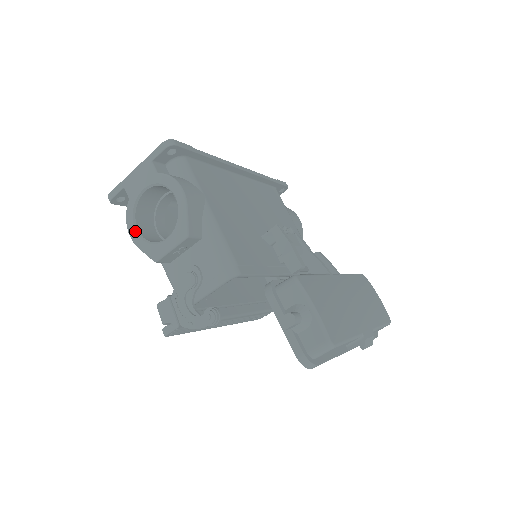
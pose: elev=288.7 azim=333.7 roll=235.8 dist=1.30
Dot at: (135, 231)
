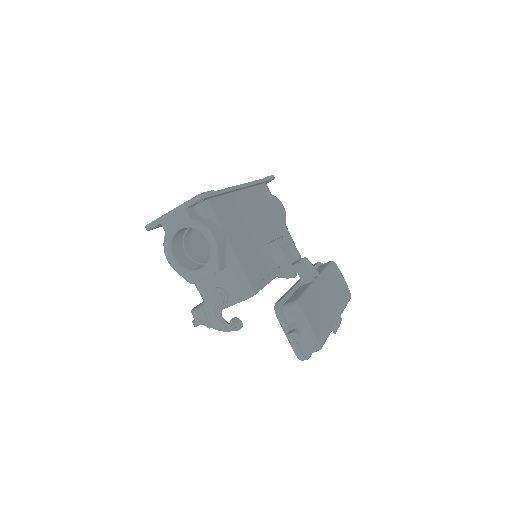
Dot at: (172, 259)
